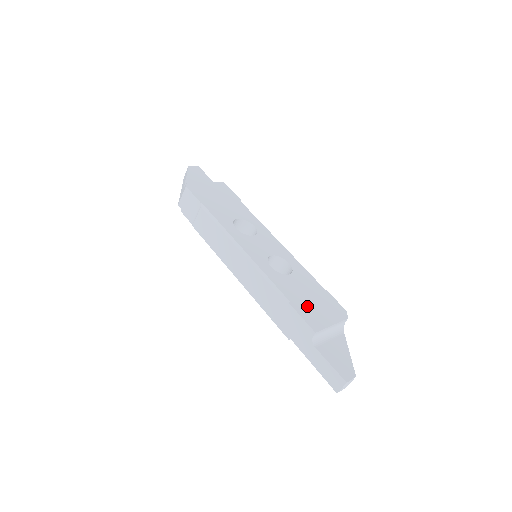
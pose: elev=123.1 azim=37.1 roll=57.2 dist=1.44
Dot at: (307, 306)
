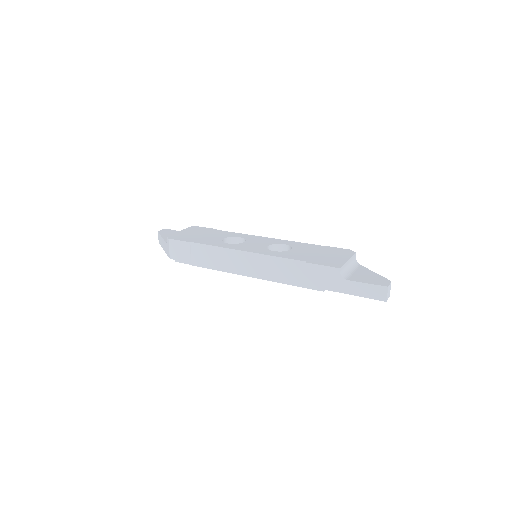
Dot at: (320, 259)
